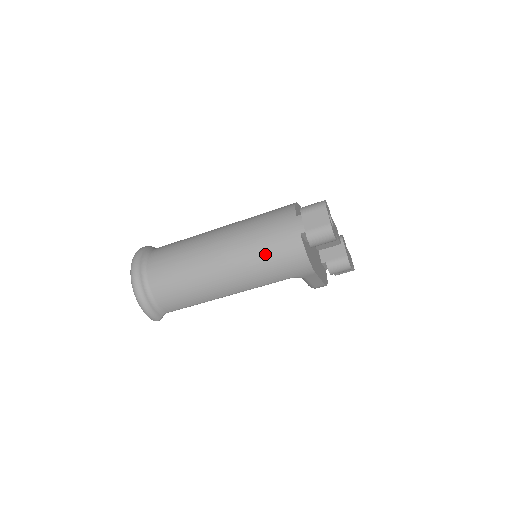
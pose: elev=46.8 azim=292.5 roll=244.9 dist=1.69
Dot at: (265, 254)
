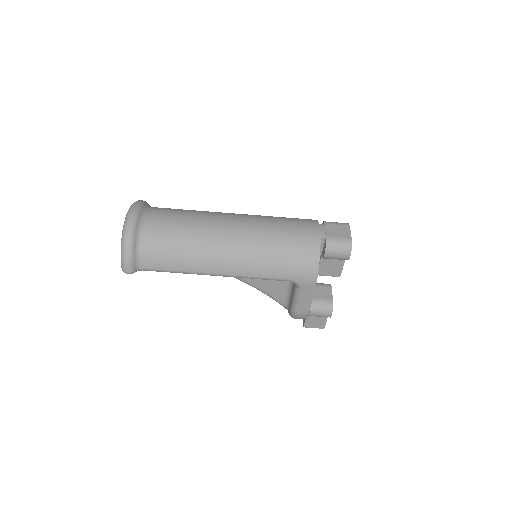
Dot at: (280, 243)
